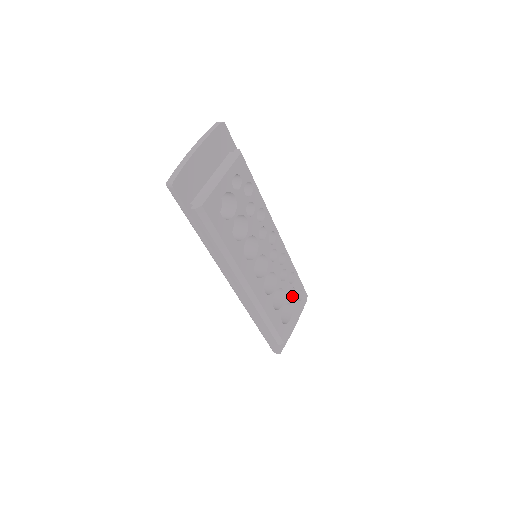
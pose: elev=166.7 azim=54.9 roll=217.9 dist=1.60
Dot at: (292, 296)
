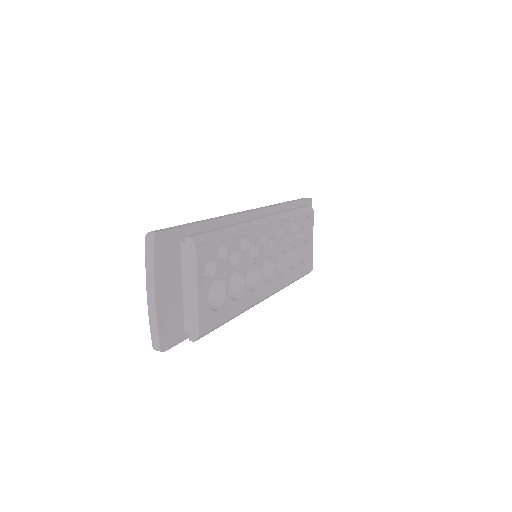
Dot at: (301, 232)
